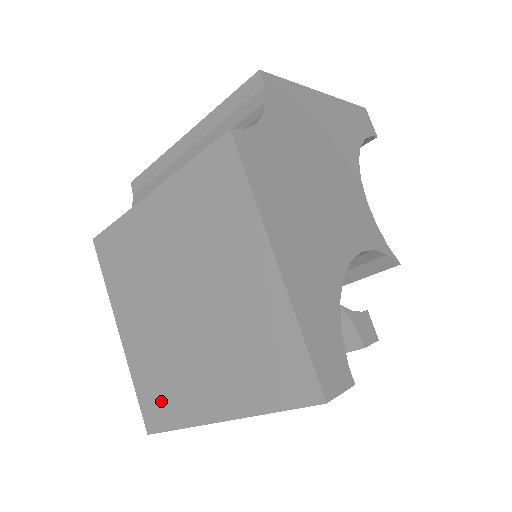
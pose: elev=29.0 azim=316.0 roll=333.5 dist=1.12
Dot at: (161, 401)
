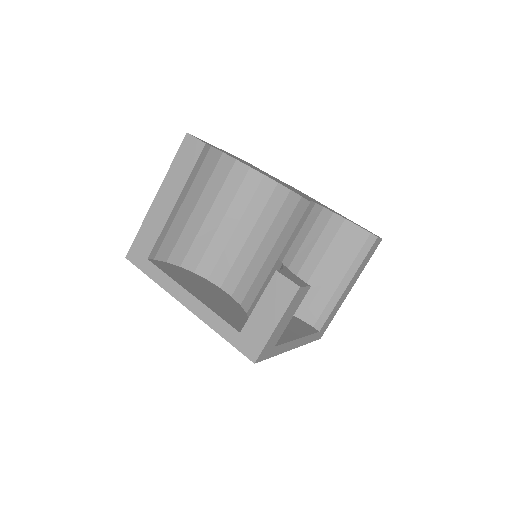
Dot at: occluded
